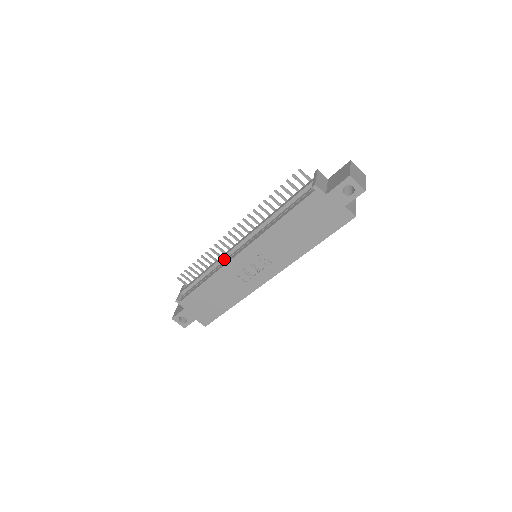
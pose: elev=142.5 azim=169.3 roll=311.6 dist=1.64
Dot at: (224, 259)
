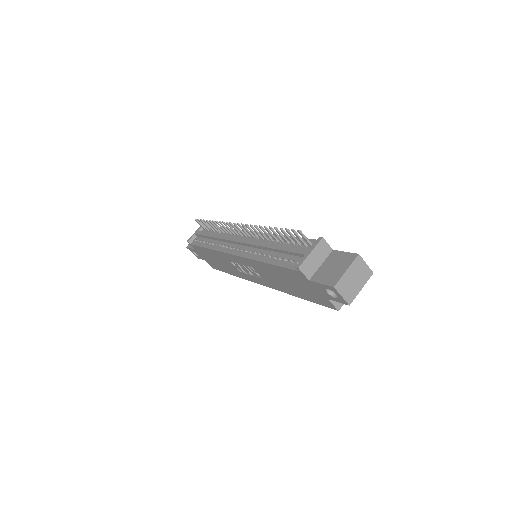
Dot at: (227, 241)
